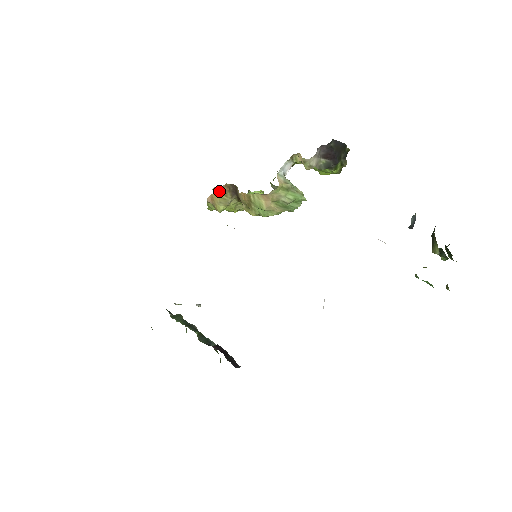
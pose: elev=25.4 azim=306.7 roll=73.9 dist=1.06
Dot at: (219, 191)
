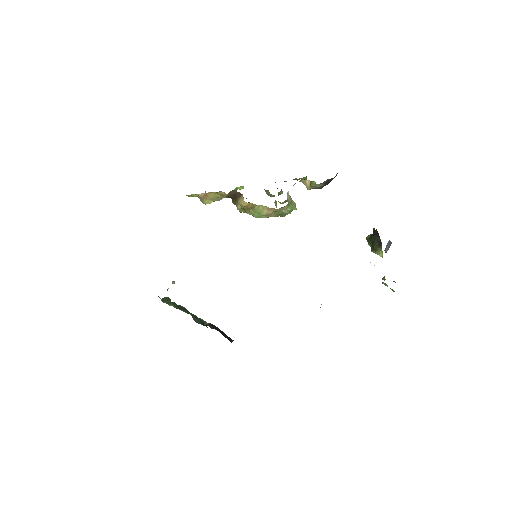
Dot at: (219, 193)
